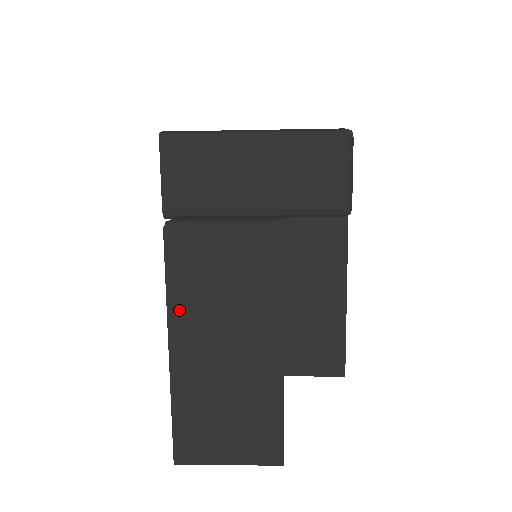
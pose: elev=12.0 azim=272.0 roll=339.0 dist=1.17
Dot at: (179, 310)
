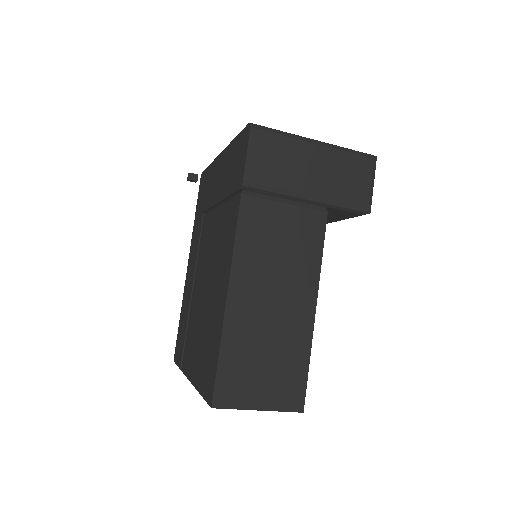
Dot at: (242, 264)
